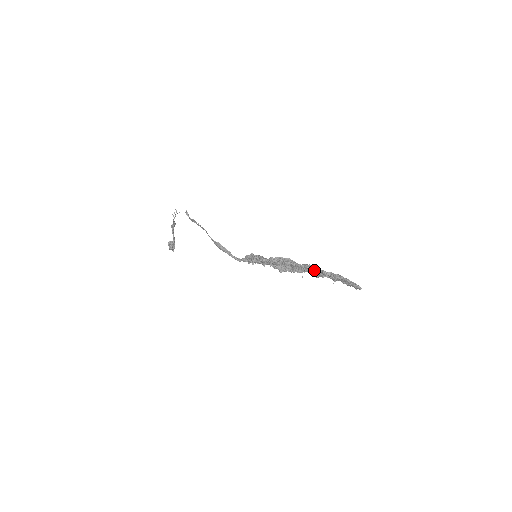
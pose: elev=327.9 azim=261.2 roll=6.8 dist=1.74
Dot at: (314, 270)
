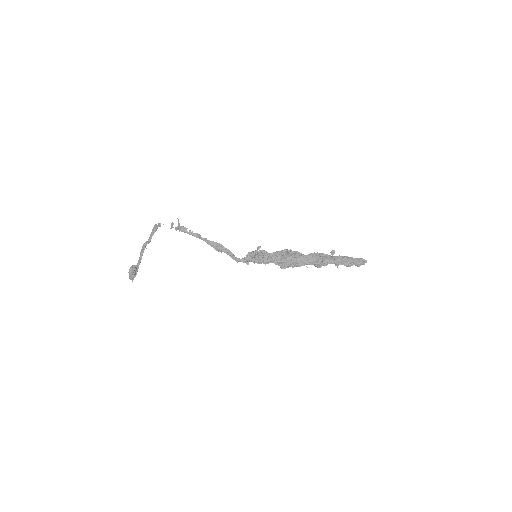
Dot at: (321, 254)
